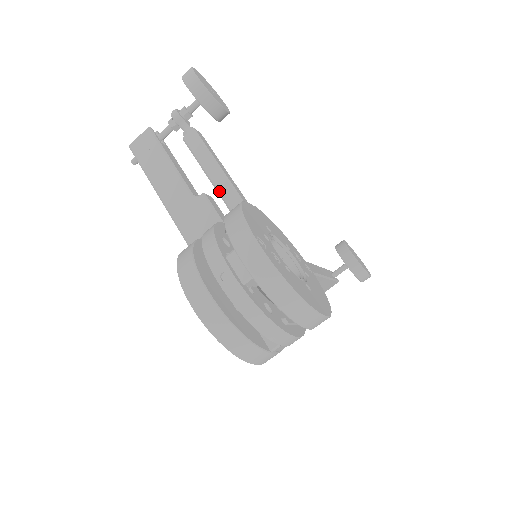
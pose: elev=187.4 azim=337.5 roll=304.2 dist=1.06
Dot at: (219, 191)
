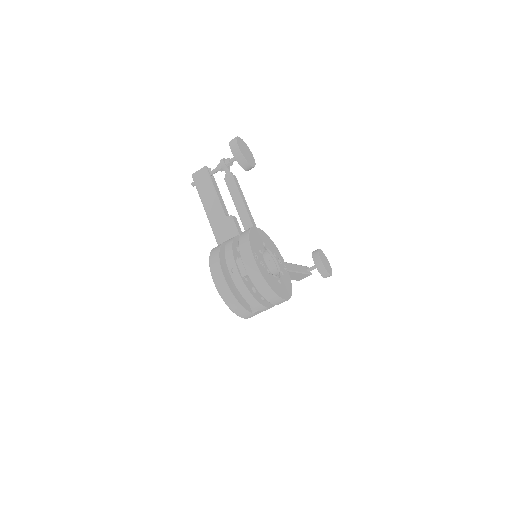
Dot at: (240, 216)
